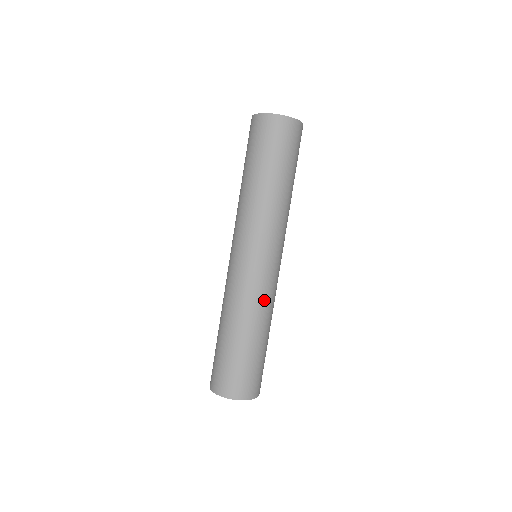
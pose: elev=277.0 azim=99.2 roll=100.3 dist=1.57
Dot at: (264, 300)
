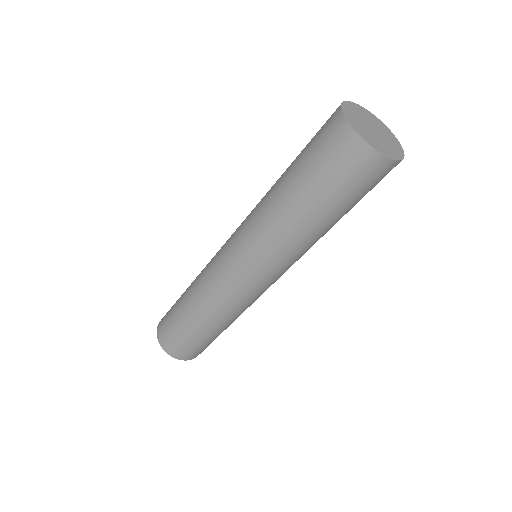
Dot at: (227, 305)
